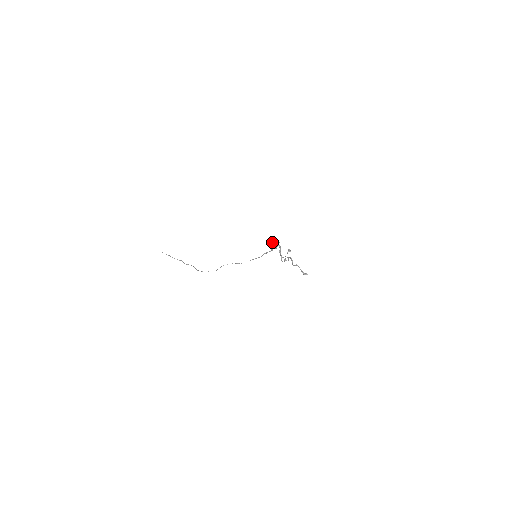
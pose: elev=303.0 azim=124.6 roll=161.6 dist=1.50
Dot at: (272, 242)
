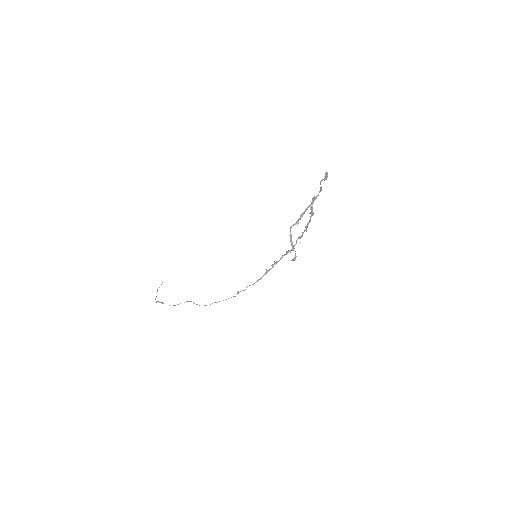
Dot at: (311, 207)
